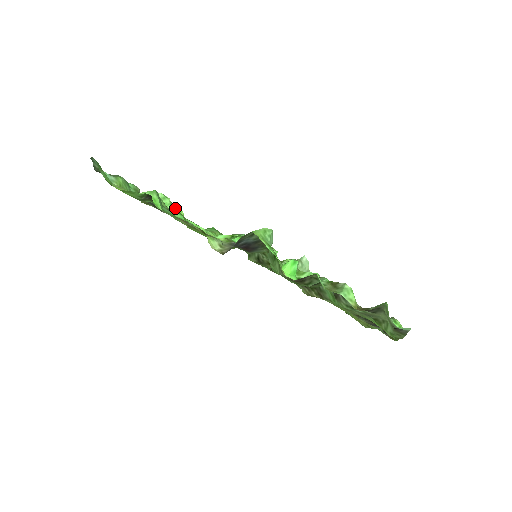
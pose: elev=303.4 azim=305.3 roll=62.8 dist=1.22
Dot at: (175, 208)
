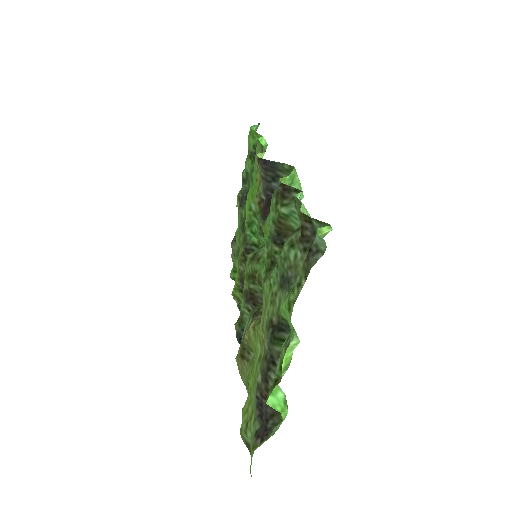
Dot at: occluded
